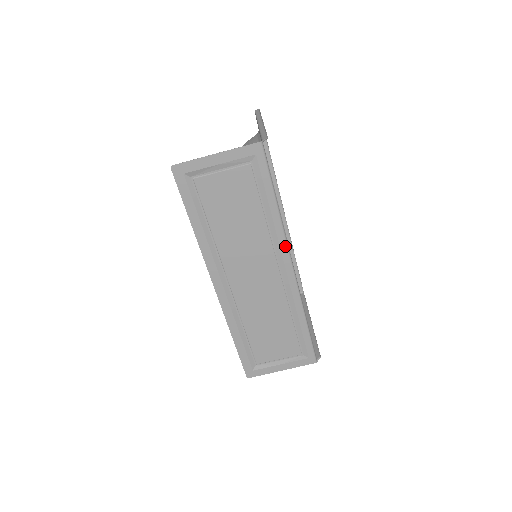
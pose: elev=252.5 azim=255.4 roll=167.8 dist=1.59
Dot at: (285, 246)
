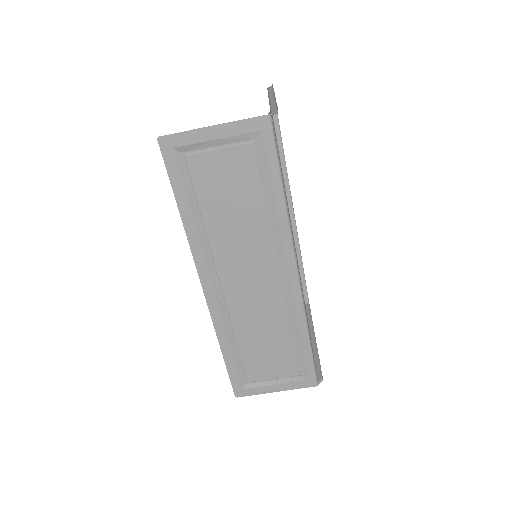
Dot at: (290, 246)
